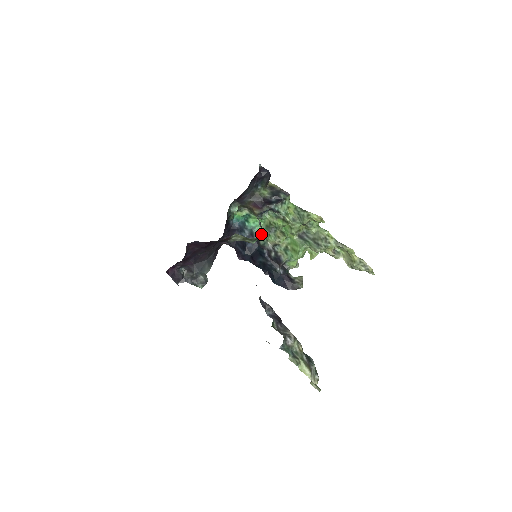
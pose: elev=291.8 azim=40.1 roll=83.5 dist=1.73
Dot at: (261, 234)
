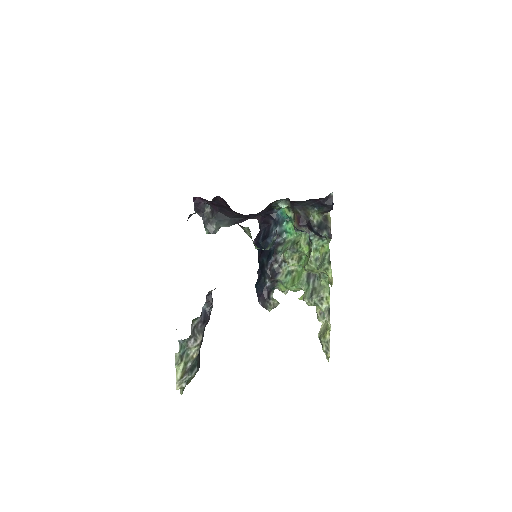
Dot at: (286, 242)
